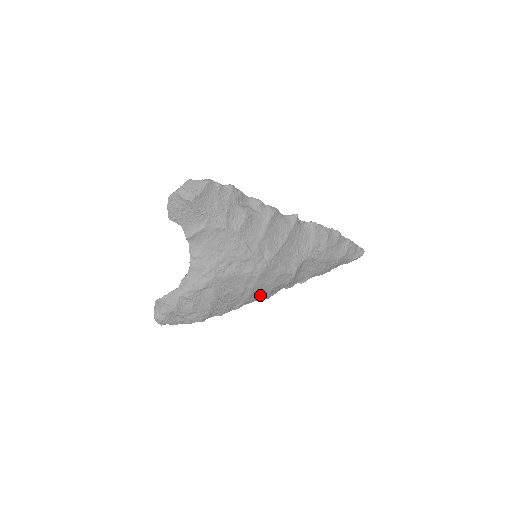
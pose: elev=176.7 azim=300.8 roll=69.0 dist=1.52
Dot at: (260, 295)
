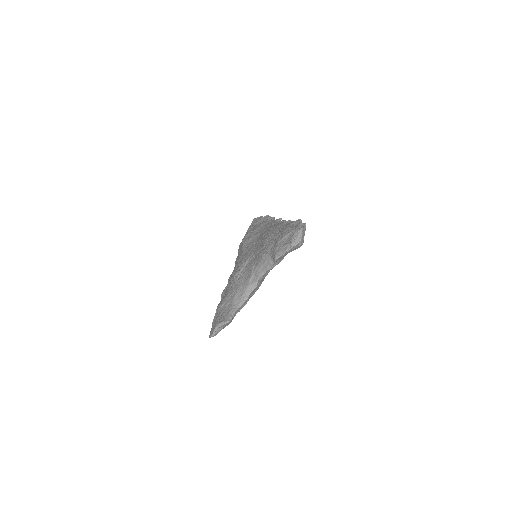
Dot at: occluded
